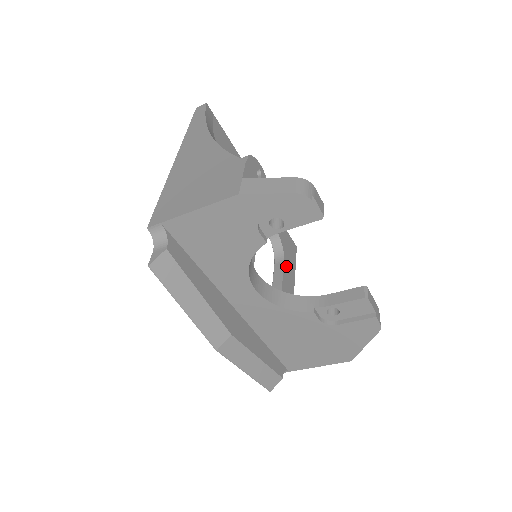
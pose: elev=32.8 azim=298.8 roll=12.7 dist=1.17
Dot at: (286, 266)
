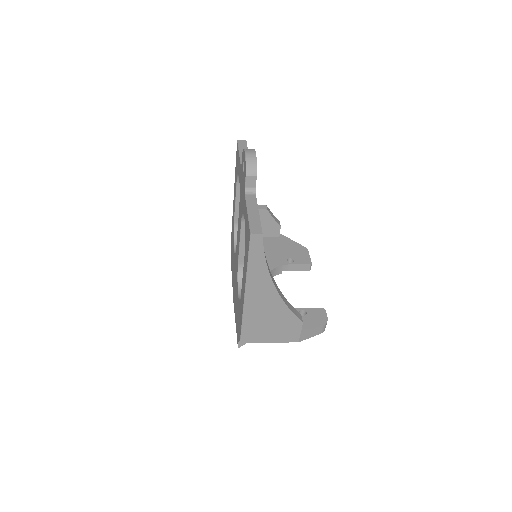
Dot at: occluded
